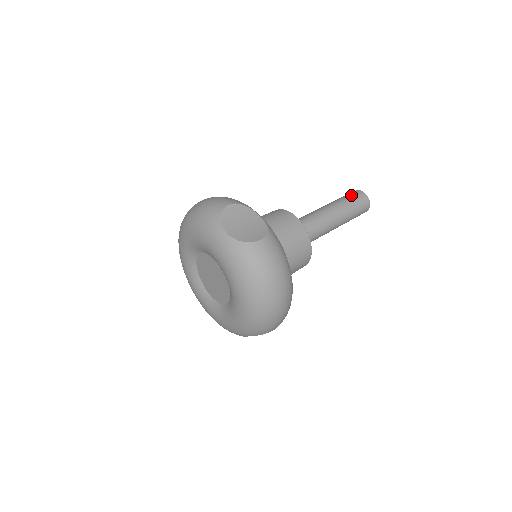
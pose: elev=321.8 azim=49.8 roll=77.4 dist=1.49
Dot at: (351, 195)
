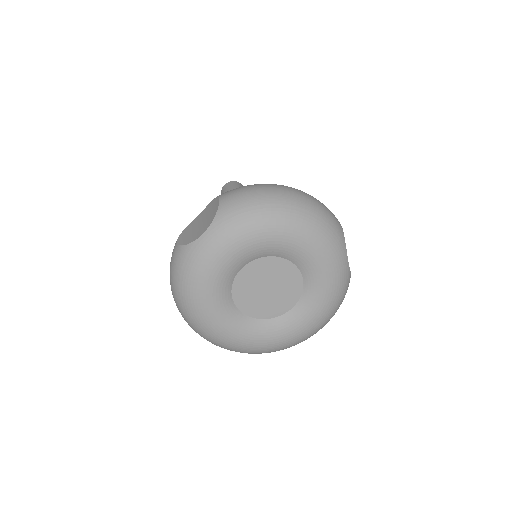
Dot at: occluded
